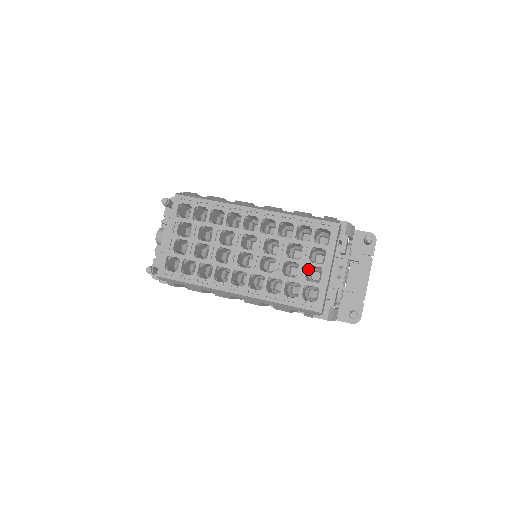
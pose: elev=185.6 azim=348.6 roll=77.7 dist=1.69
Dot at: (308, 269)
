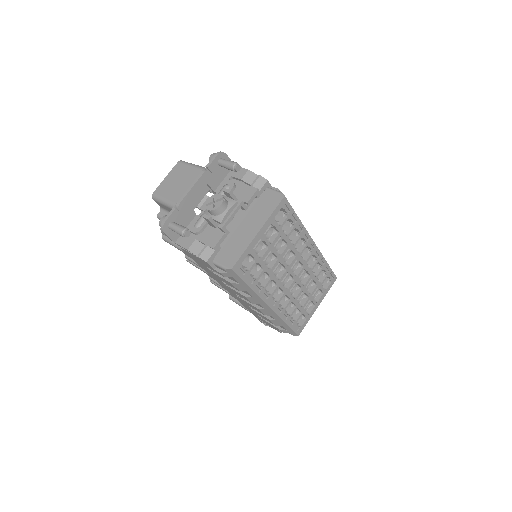
Dot at: occluded
